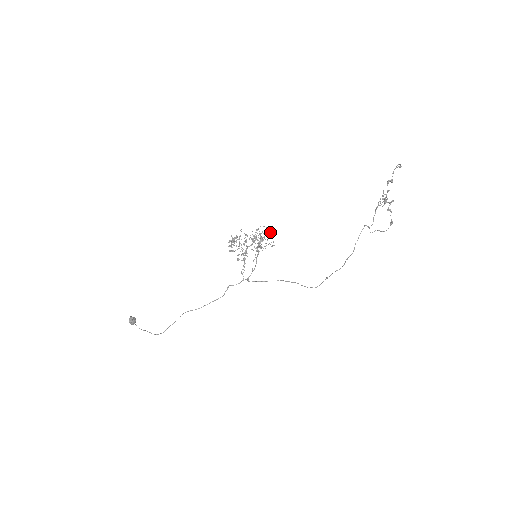
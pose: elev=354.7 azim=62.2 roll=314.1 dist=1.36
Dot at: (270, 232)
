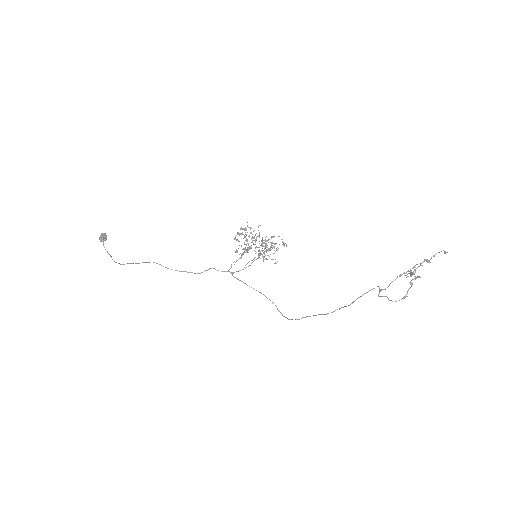
Dot at: (284, 244)
